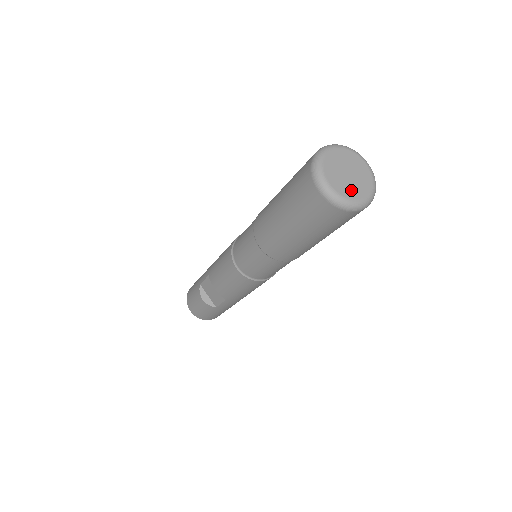
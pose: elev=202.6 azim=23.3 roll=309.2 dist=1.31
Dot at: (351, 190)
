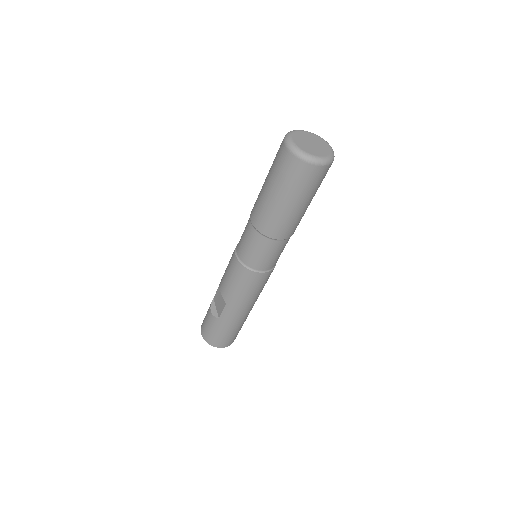
Dot at: (309, 149)
